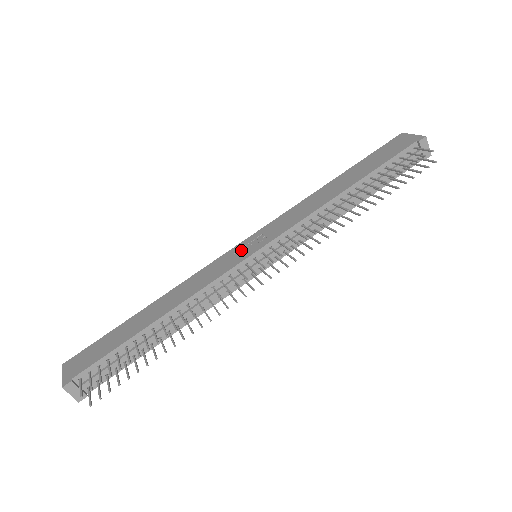
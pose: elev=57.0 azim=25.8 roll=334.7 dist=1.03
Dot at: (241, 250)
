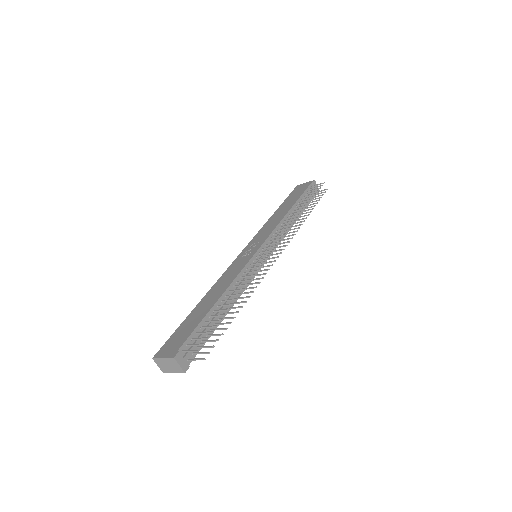
Dot at: (246, 253)
